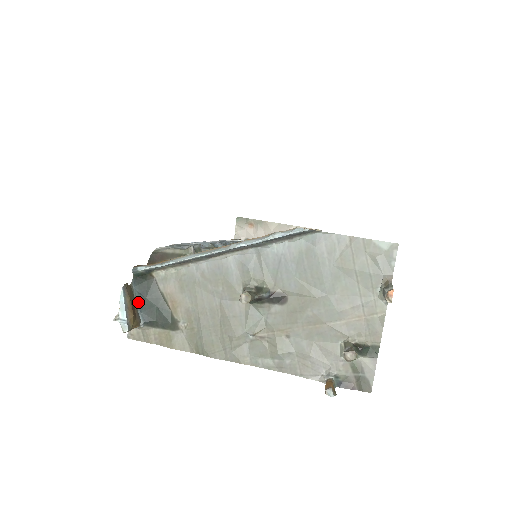
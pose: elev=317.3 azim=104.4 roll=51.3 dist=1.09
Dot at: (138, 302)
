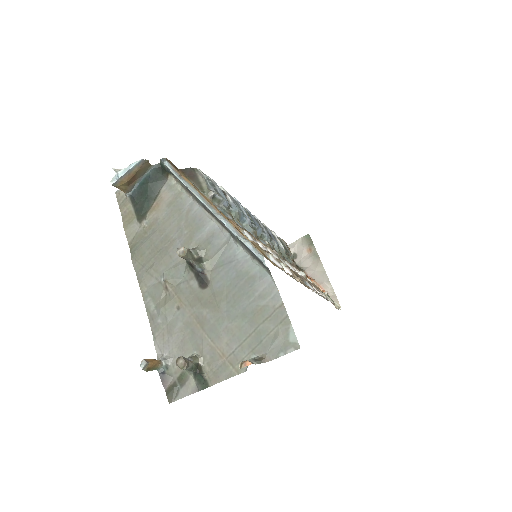
Dot at: (143, 180)
